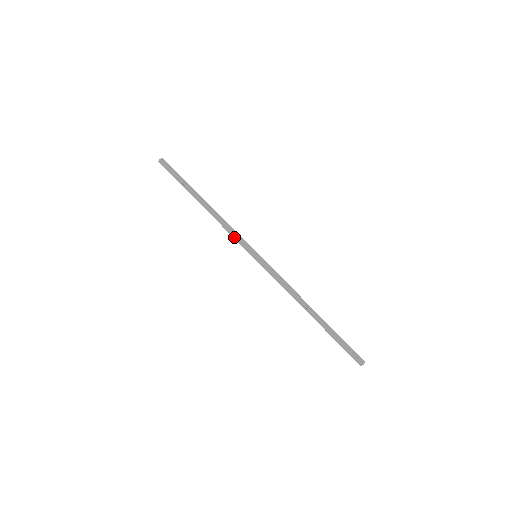
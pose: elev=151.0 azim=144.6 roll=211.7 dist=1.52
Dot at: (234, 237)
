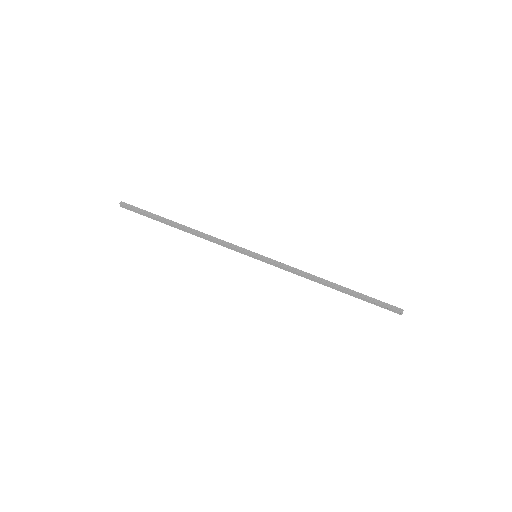
Dot at: (228, 244)
